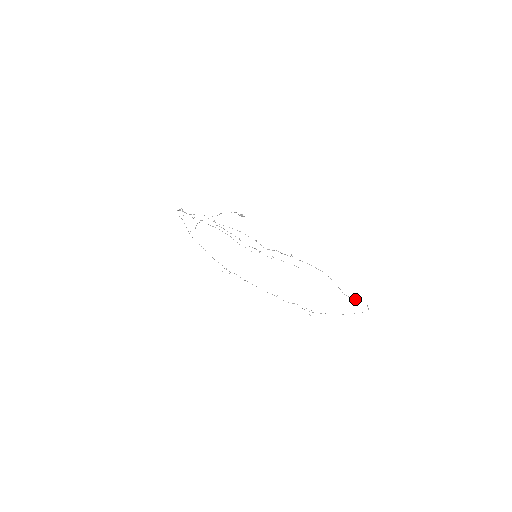
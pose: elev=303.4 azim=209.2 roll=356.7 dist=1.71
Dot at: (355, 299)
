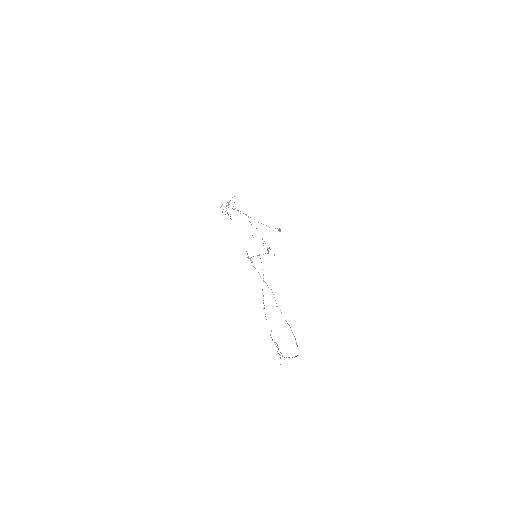
Dot at: occluded
